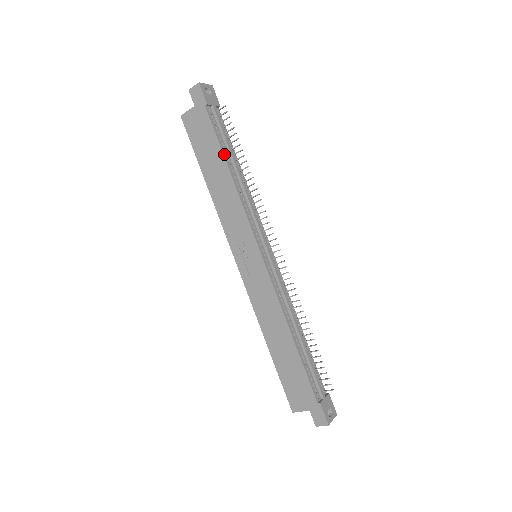
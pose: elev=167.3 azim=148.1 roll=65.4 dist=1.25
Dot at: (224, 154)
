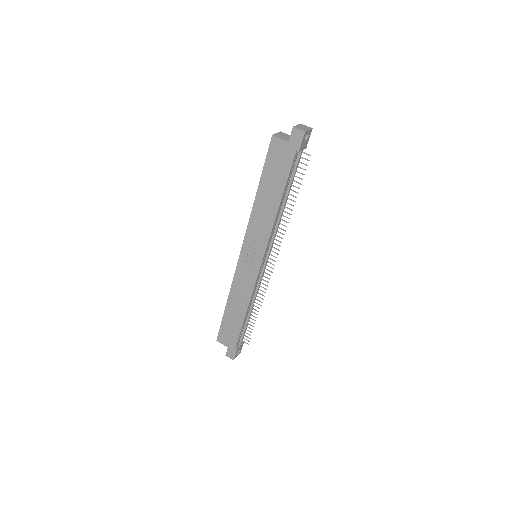
Dot at: (284, 192)
